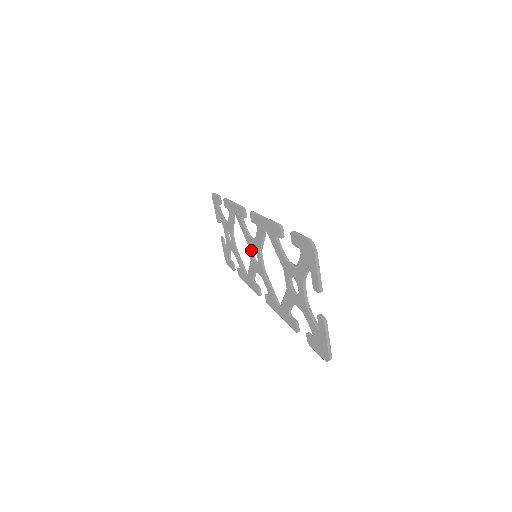
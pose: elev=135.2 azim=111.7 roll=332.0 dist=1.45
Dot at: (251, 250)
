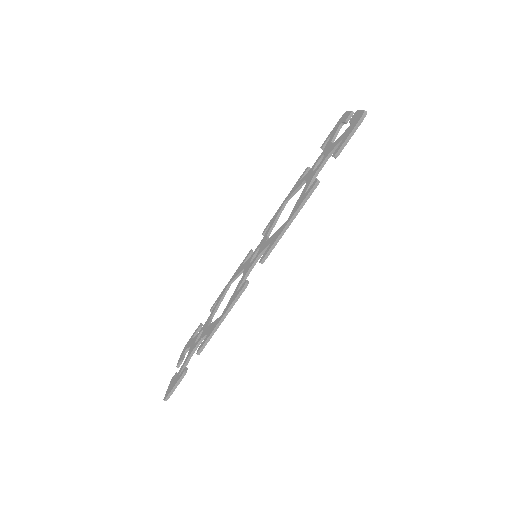
Dot at: (260, 249)
